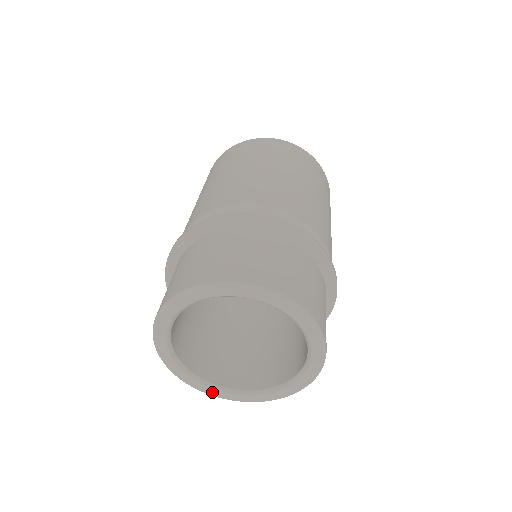
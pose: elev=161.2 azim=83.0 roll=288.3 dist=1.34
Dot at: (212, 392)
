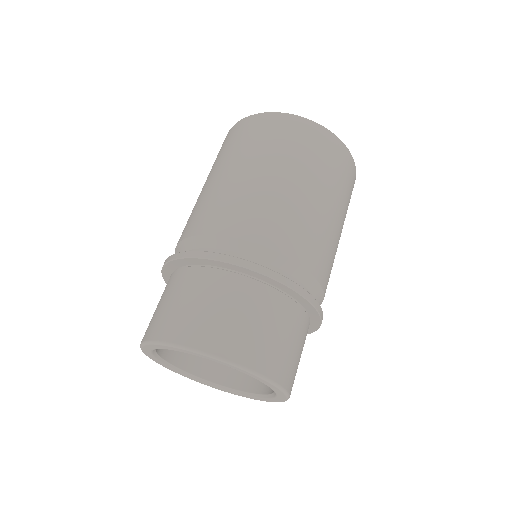
Dot at: (248, 397)
